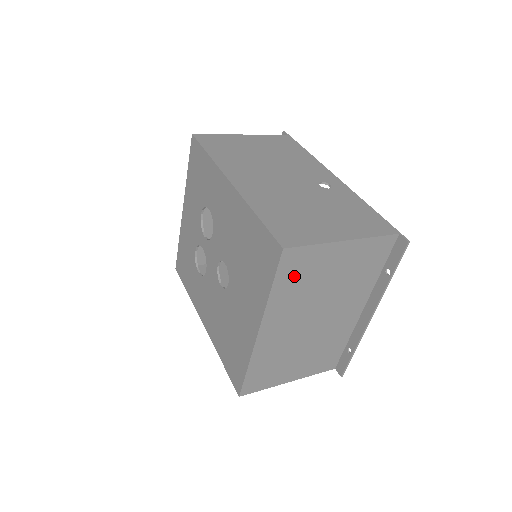
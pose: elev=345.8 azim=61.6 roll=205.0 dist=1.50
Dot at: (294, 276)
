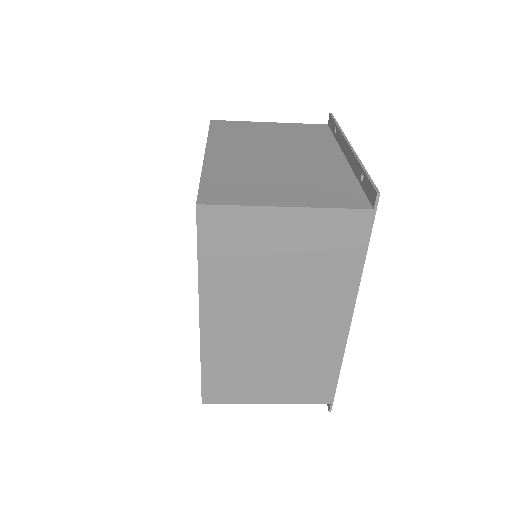
Dot at: (229, 131)
